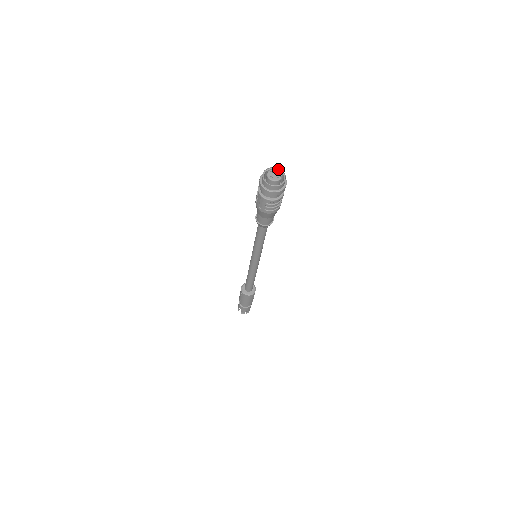
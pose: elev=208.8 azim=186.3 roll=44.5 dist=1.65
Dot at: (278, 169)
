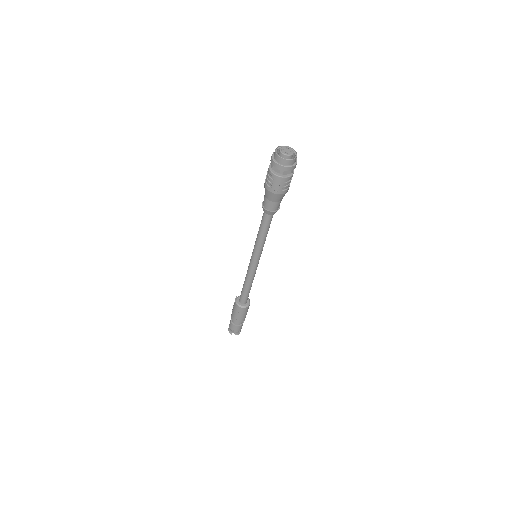
Dot at: (283, 146)
